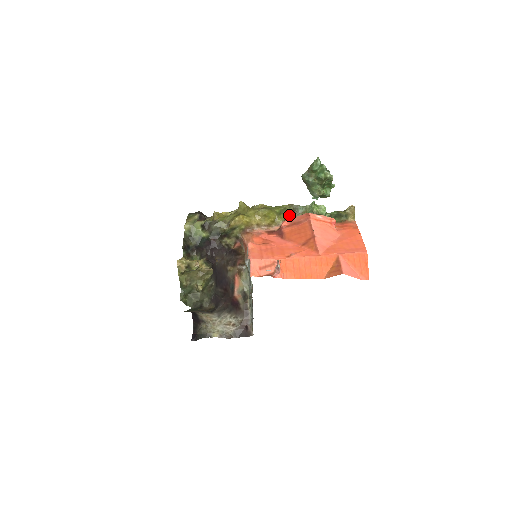
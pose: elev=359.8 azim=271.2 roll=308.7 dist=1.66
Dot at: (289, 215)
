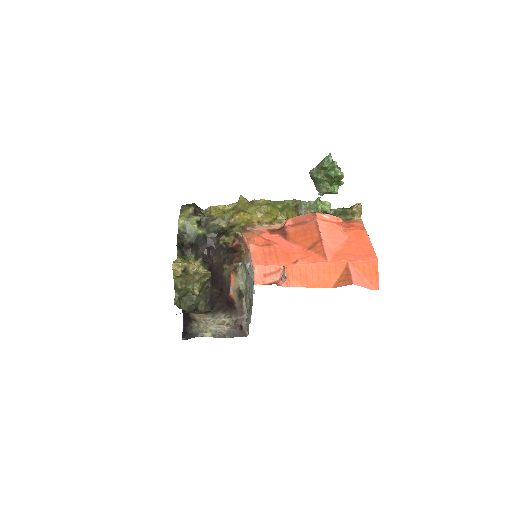
Dot at: (292, 211)
